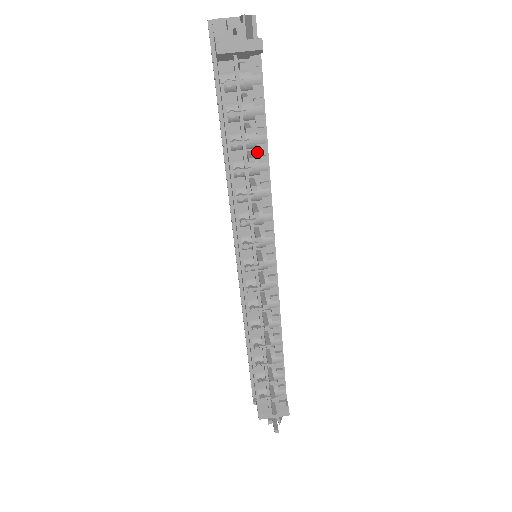
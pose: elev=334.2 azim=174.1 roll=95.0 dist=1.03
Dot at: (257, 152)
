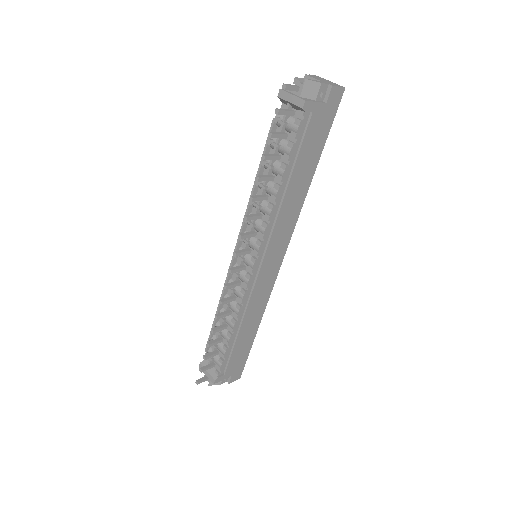
Dot at: (278, 180)
